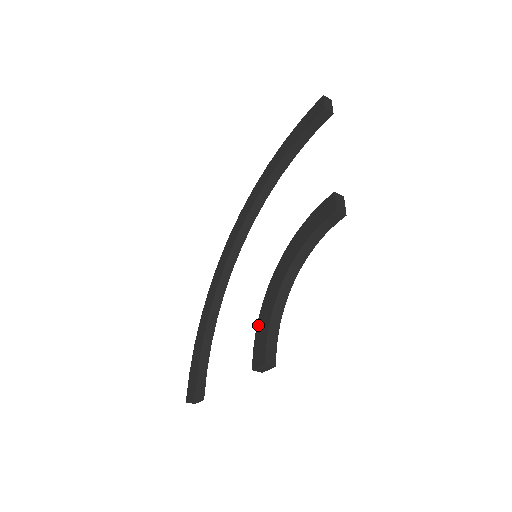
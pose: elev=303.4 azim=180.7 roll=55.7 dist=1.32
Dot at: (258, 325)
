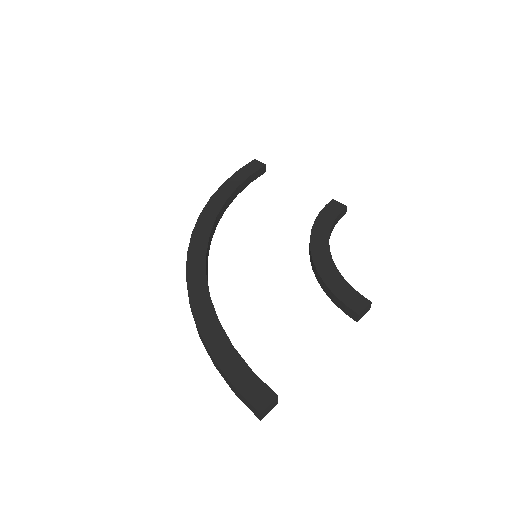
Dot at: (330, 286)
